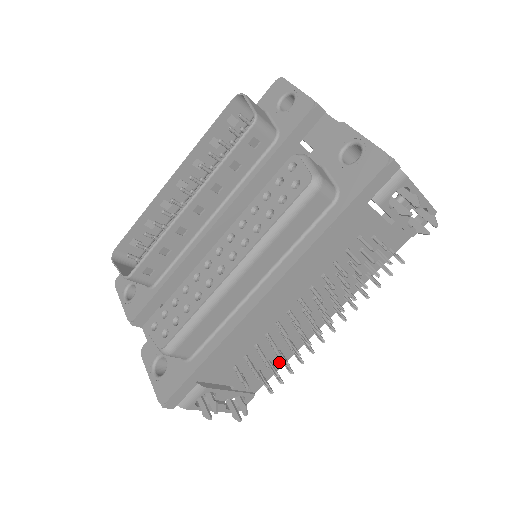
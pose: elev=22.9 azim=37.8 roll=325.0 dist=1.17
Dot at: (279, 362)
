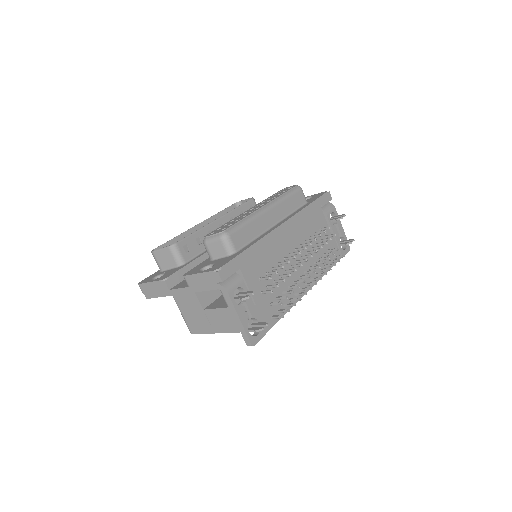
Dot at: (282, 308)
